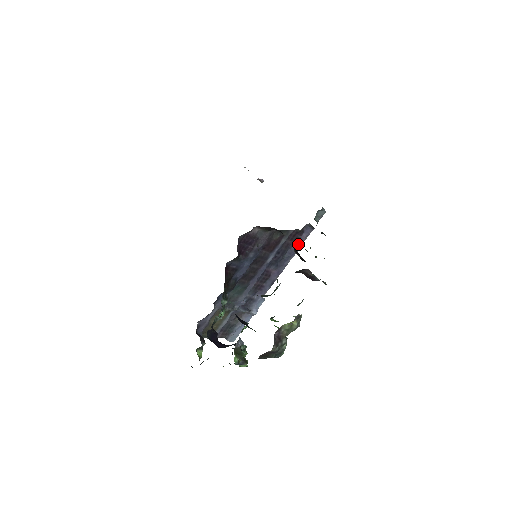
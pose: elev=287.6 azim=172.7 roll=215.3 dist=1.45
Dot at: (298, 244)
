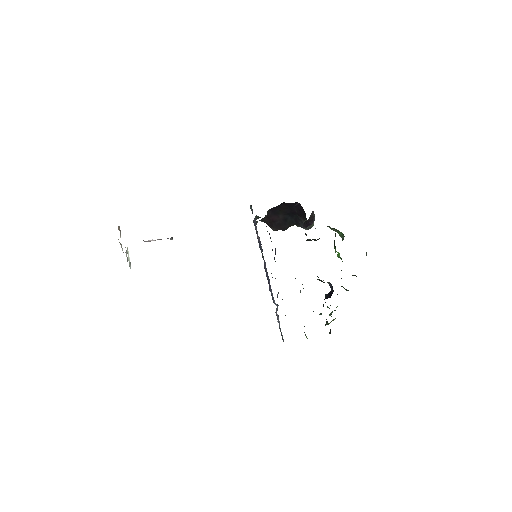
Dot at: (258, 237)
